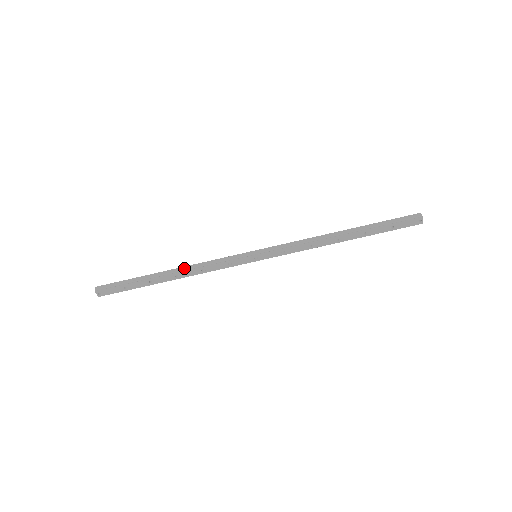
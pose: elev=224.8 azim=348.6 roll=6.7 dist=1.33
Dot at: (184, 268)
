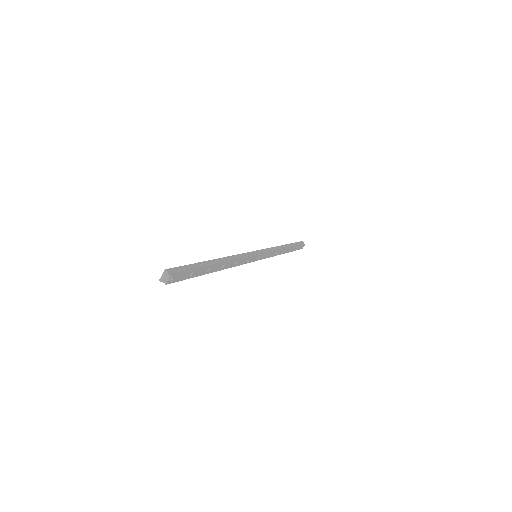
Dot at: (227, 258)
